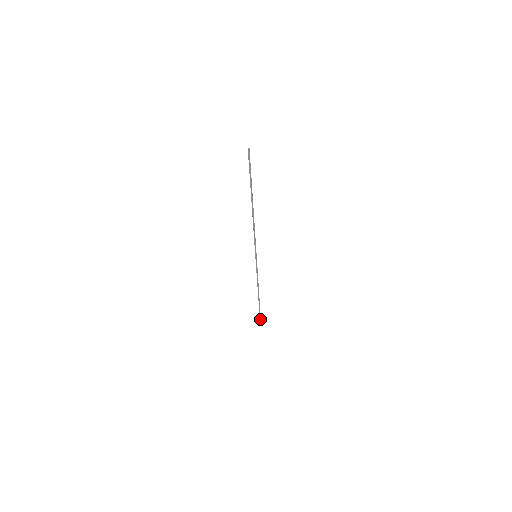
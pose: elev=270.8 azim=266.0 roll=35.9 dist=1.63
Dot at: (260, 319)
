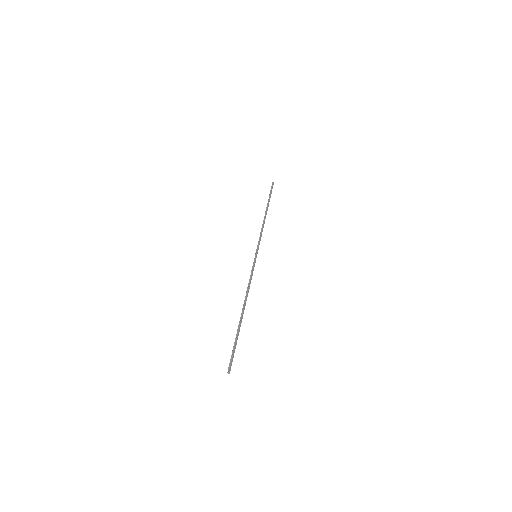
Dot at: (272, 185)
